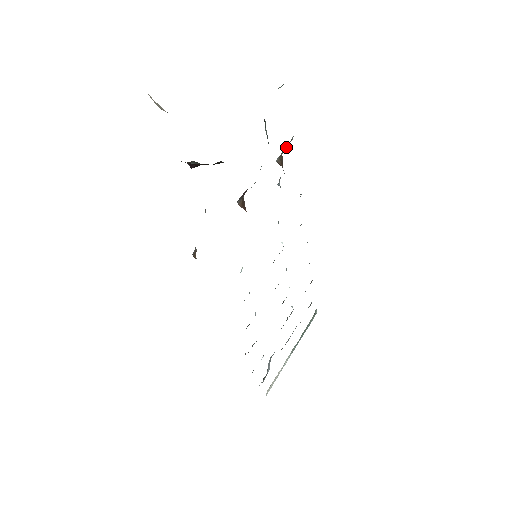
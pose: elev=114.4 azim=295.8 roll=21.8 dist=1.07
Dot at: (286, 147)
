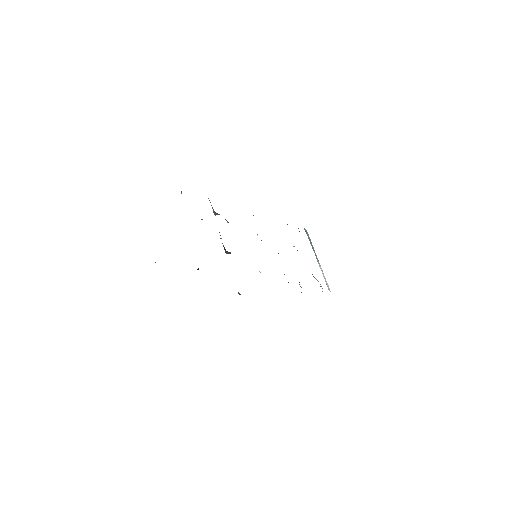
Dot at: occluded
